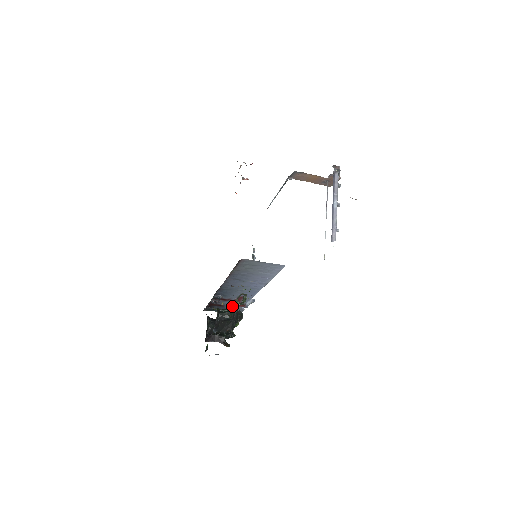
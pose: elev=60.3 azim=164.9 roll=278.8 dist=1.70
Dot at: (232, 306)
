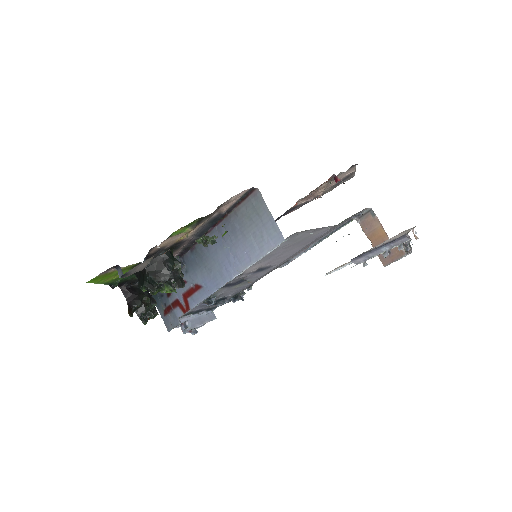
Dot at: (176, 304)
